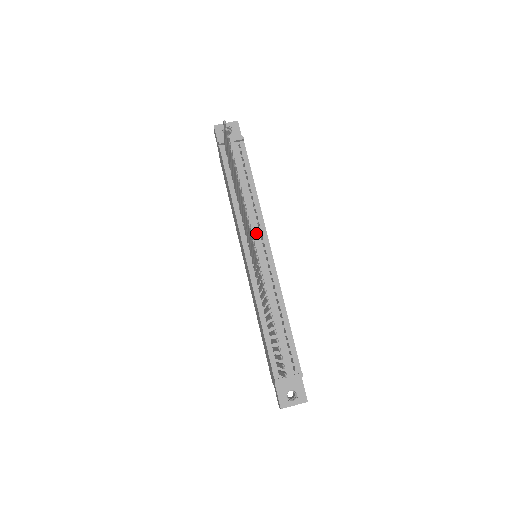
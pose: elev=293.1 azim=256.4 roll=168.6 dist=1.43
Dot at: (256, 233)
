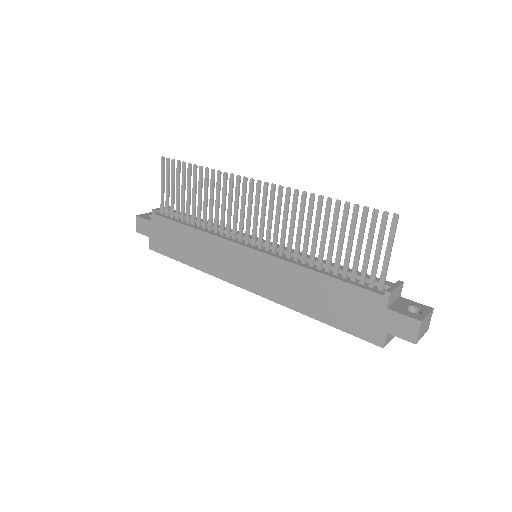
Dot at: occluded
